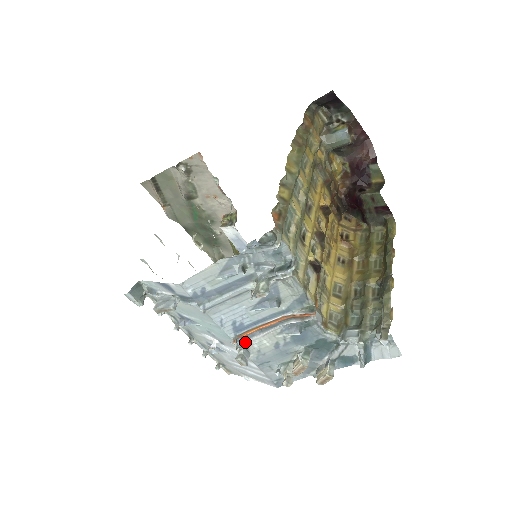
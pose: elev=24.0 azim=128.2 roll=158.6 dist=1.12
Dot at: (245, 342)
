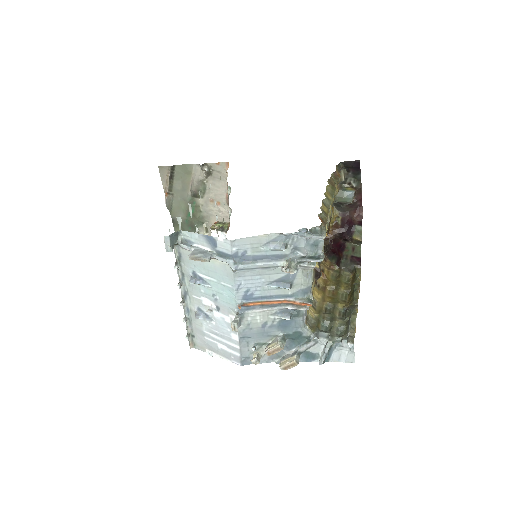
Dot at: (245, 311)
